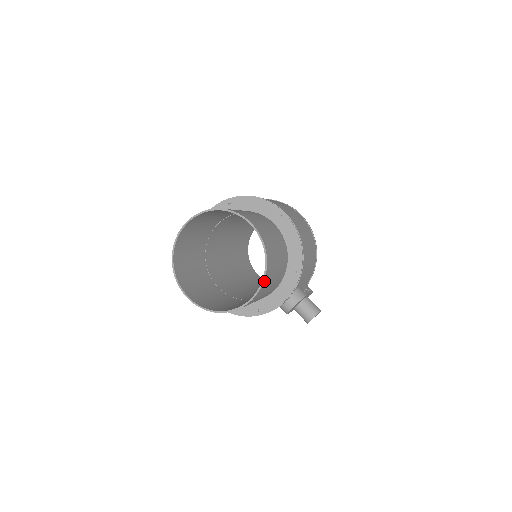
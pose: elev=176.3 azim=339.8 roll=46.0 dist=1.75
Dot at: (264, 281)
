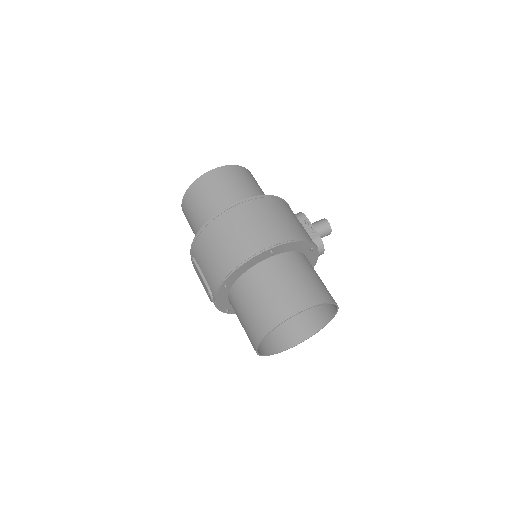
Dot at: (336, 304)
